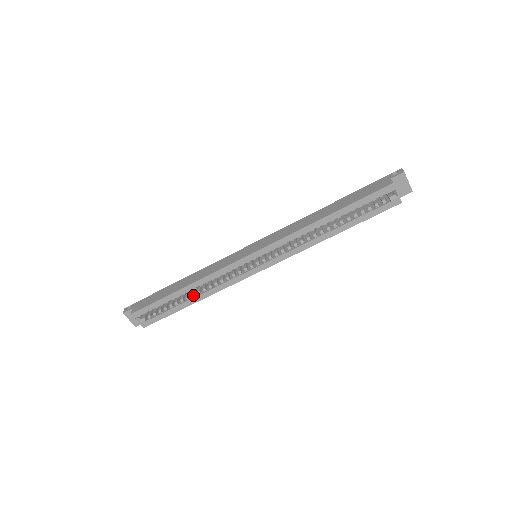
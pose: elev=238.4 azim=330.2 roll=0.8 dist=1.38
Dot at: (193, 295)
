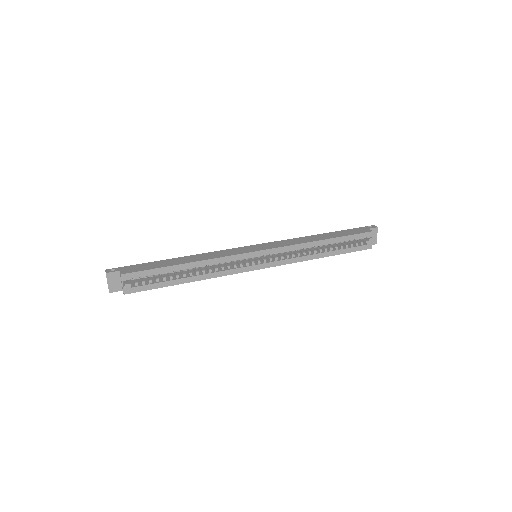
Dot at: (191, 274)
